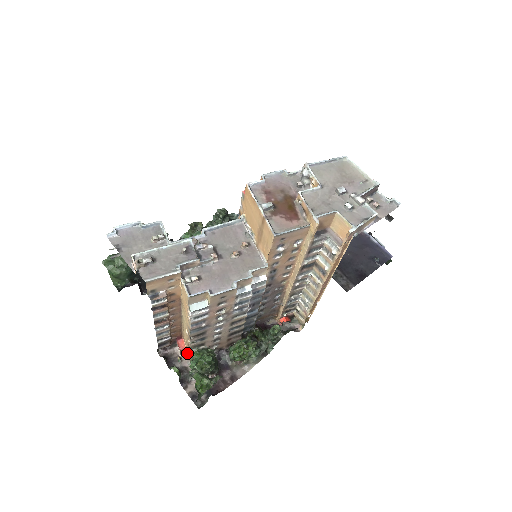
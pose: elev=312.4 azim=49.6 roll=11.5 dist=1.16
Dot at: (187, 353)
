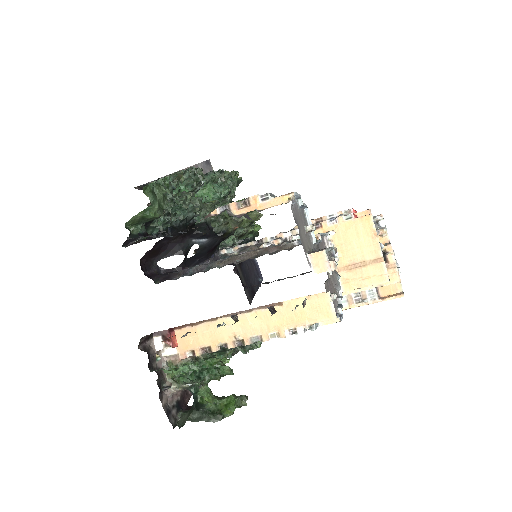
Dot at: (176, 352)
